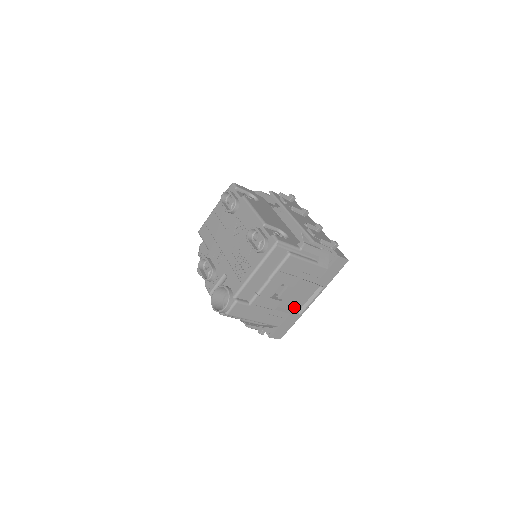
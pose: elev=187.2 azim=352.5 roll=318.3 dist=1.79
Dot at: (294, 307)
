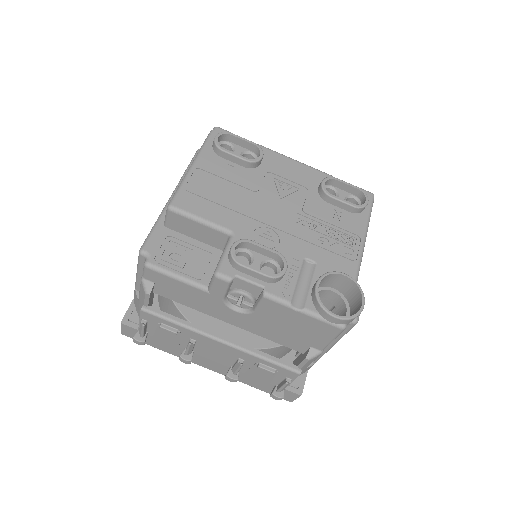
Dot at: occluded
